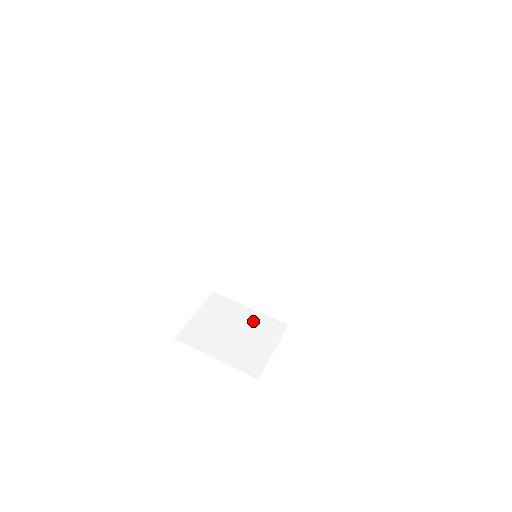
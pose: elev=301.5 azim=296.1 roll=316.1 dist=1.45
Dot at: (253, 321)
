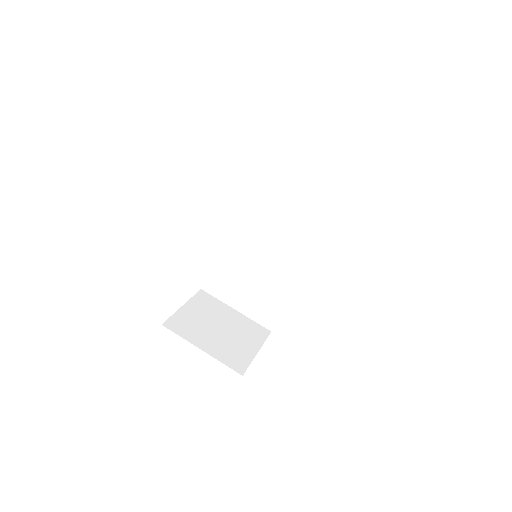
Dot at: (238, 322)
